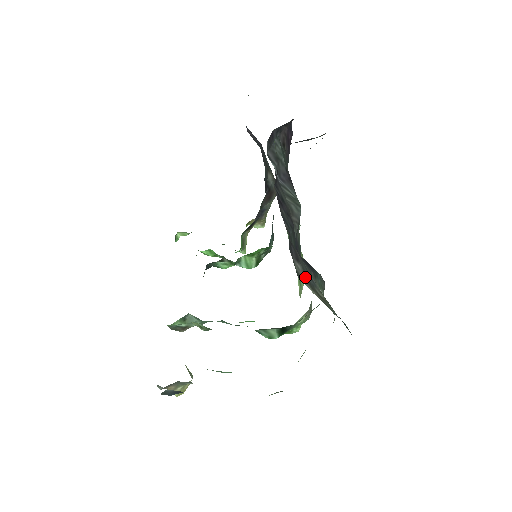
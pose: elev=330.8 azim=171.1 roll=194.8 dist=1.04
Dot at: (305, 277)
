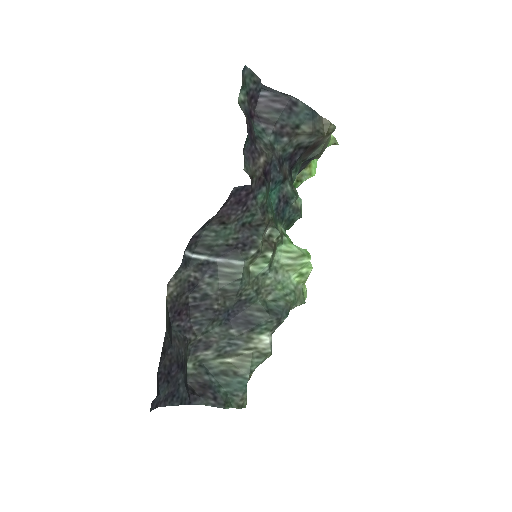
Dot at: (217, 355)
